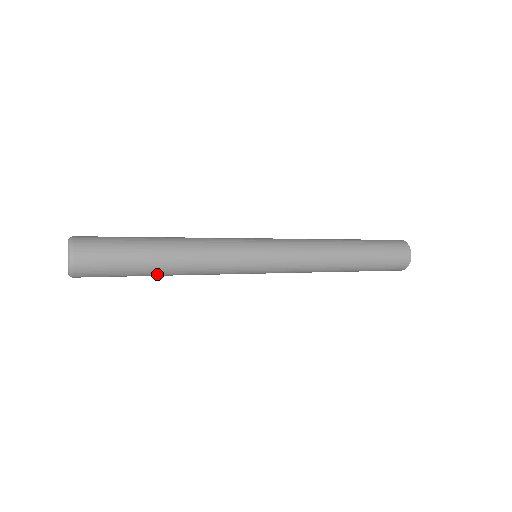
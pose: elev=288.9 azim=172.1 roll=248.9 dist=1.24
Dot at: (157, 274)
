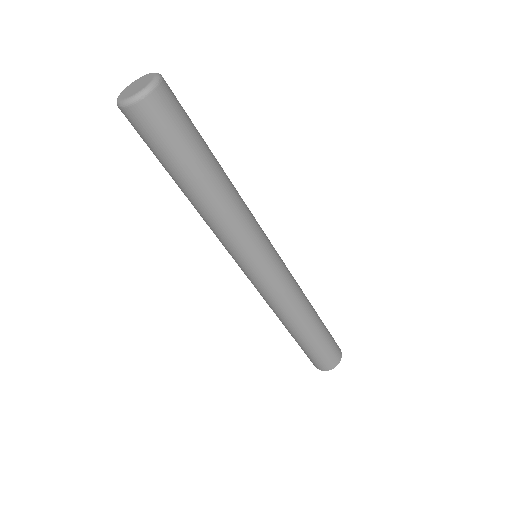
Dot at: (181, 187)
